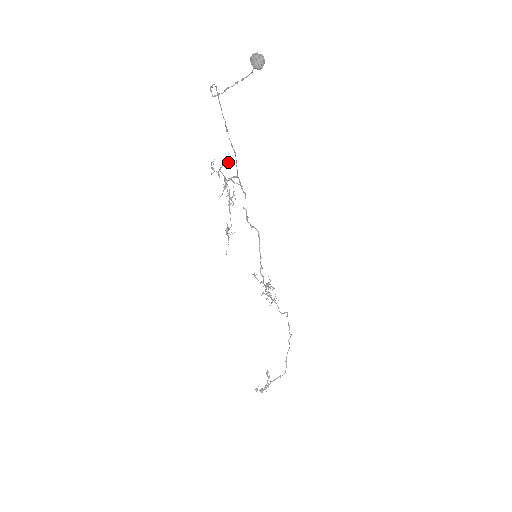
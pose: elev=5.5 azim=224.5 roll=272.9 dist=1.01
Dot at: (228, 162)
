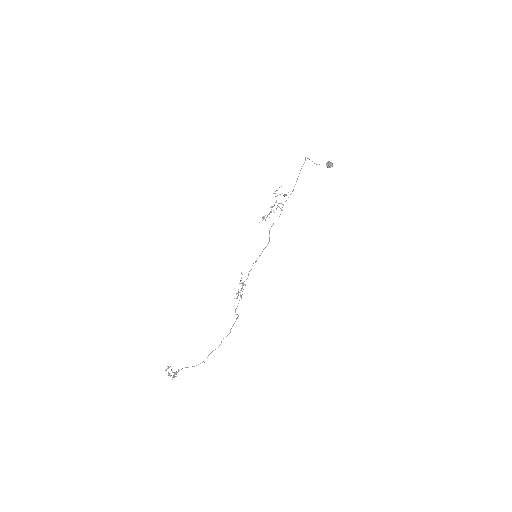
Dot at: (285, 194)
